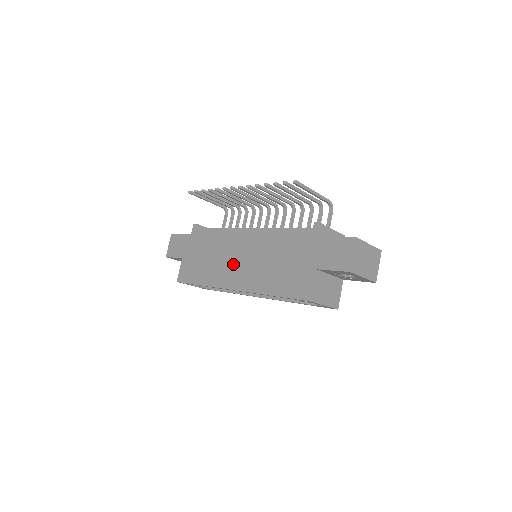
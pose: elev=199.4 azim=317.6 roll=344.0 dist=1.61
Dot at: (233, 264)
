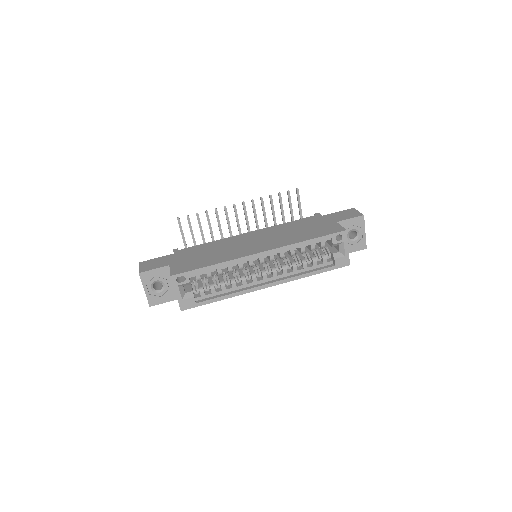
Dot at: (248, 245)
